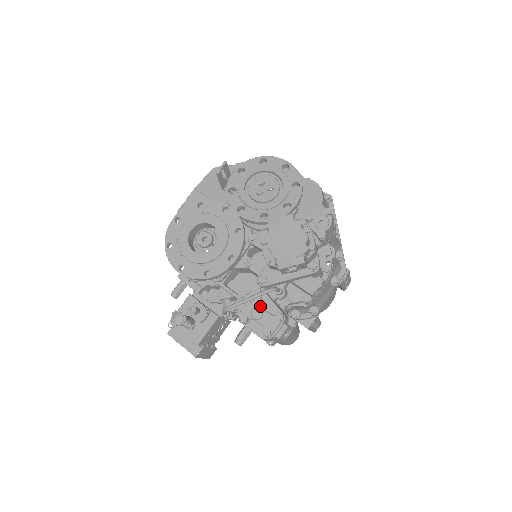
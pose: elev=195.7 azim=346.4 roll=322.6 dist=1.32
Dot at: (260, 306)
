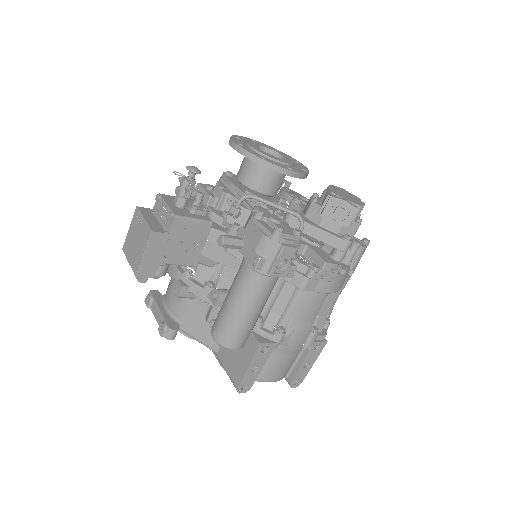
Dot at: occluded
